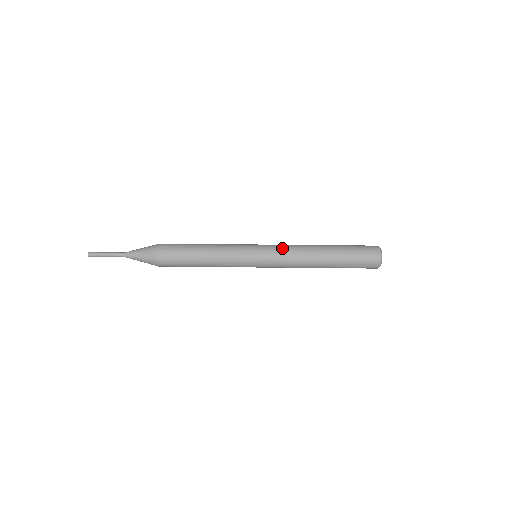
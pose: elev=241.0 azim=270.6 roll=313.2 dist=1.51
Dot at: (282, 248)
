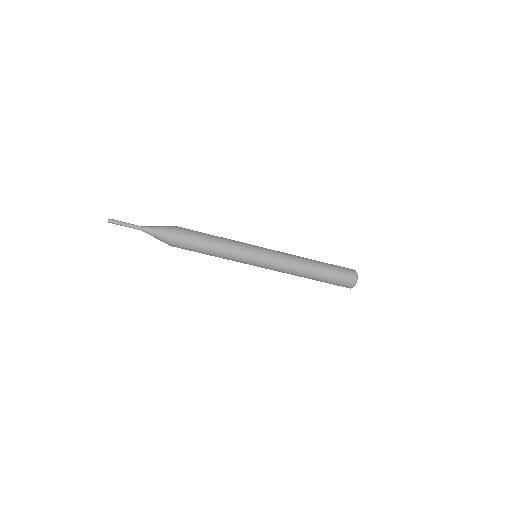
Dot at: (280, 258)
